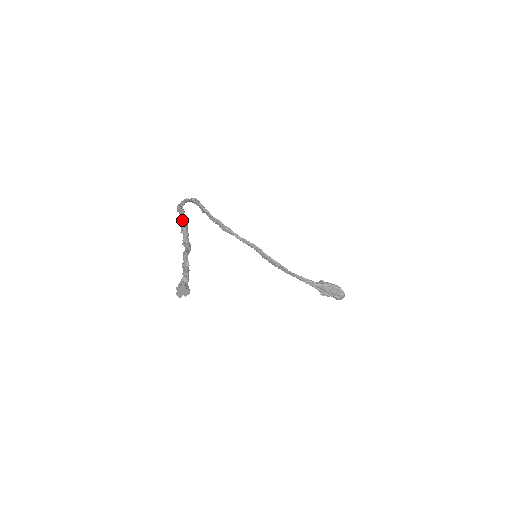
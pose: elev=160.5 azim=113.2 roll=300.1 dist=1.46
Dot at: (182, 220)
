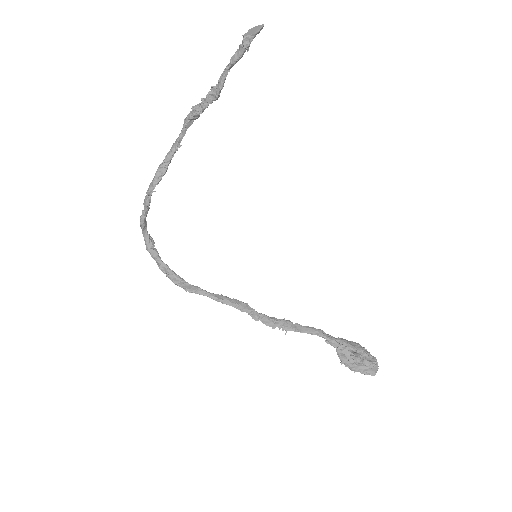
Dot at: (191, 112)
